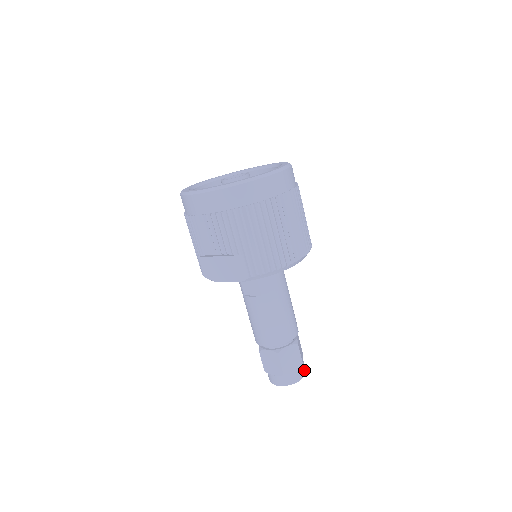
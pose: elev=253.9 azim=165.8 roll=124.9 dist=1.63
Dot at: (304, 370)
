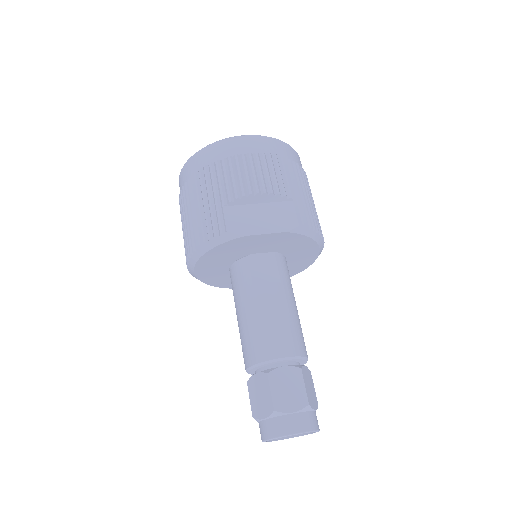
Dot at: occluded
